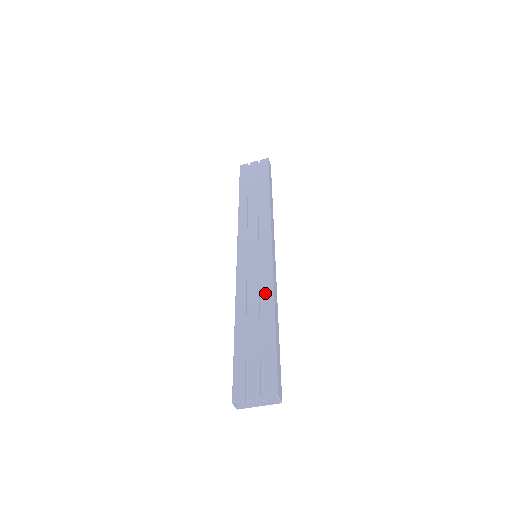
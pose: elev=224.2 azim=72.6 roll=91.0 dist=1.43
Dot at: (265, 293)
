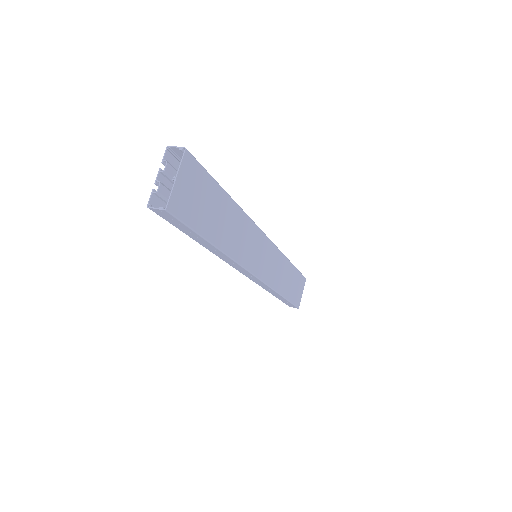
Dot at: occluded
